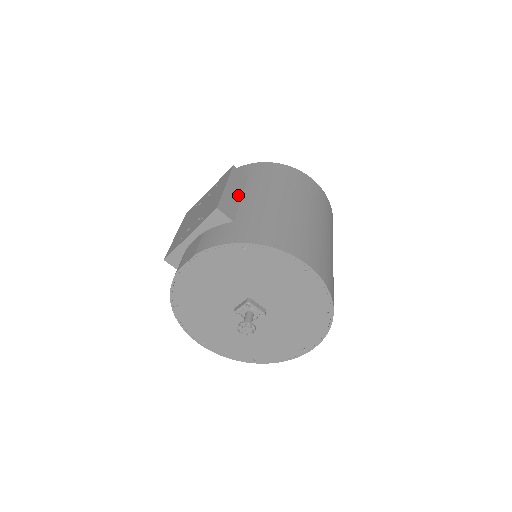
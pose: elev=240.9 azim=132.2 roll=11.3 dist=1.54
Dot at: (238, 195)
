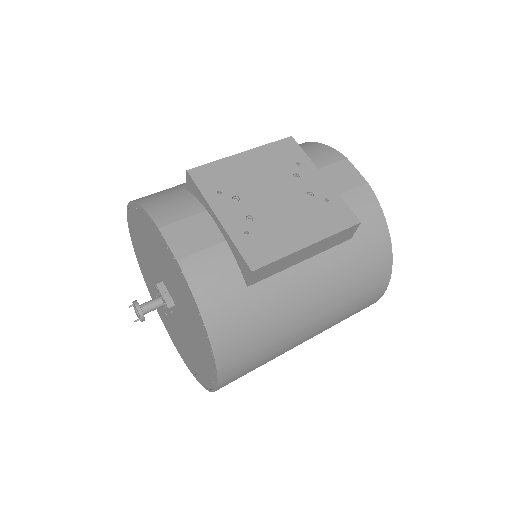
Dot at: (304, 258)
